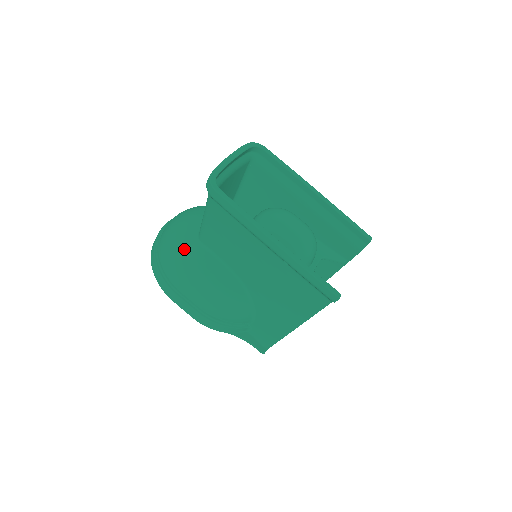
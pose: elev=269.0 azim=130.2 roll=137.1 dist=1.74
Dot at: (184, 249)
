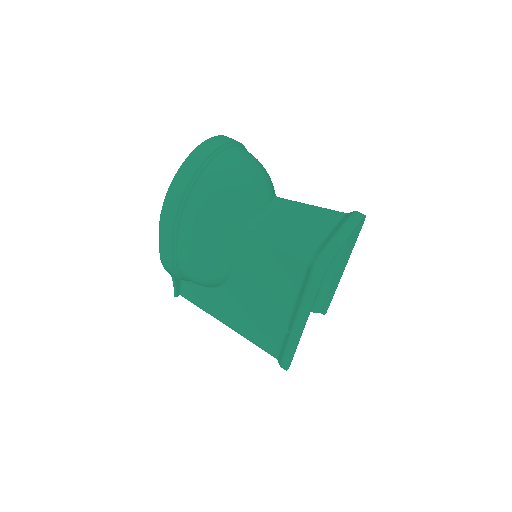
Dot at: (224, 223)
